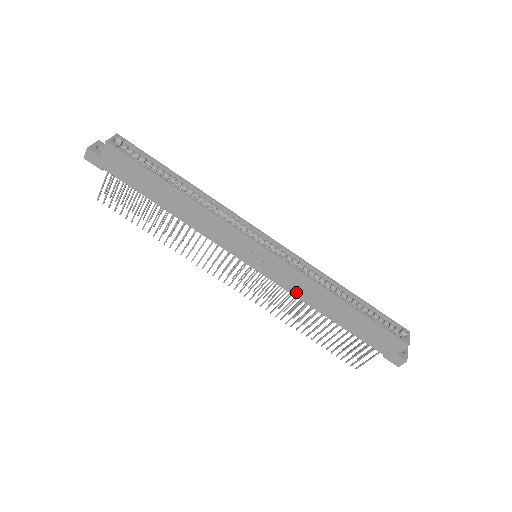
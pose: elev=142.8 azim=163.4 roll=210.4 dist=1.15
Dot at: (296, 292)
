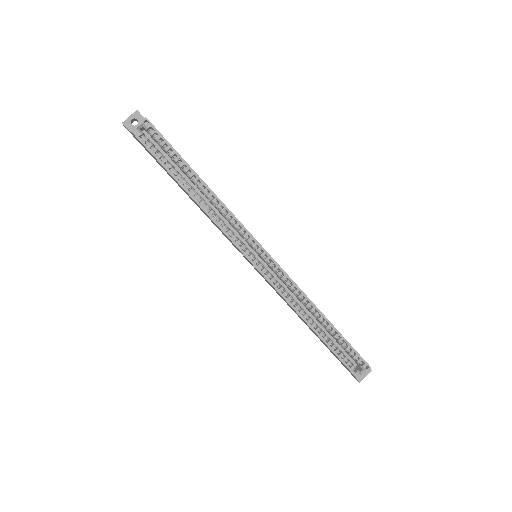
Dot at: (281, 297)
